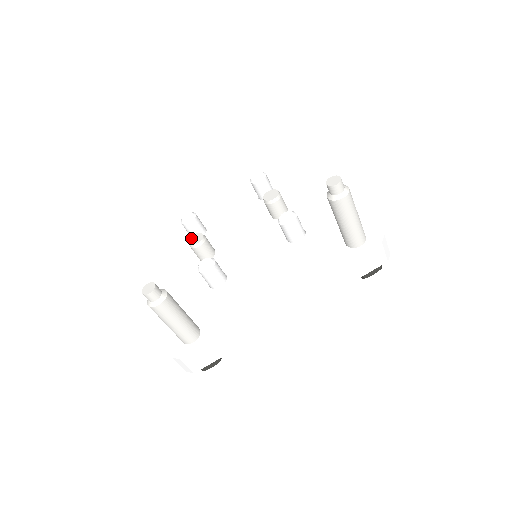
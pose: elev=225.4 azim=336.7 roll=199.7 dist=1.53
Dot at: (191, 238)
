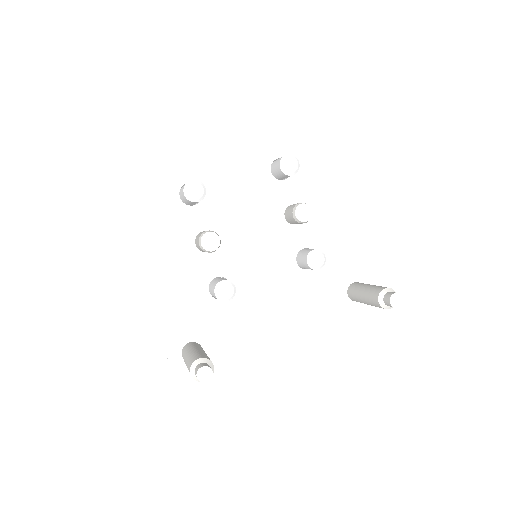
Dot at: (204, 238)
